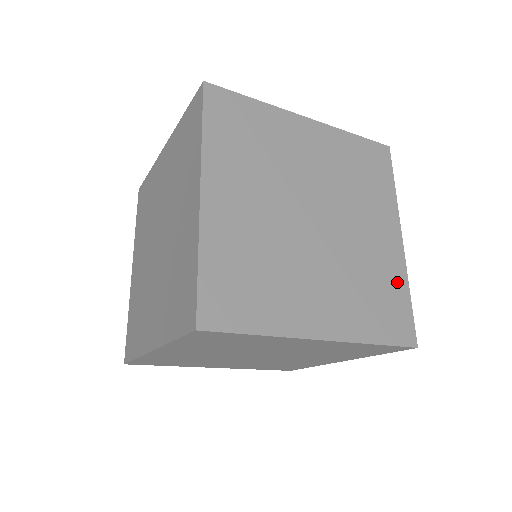
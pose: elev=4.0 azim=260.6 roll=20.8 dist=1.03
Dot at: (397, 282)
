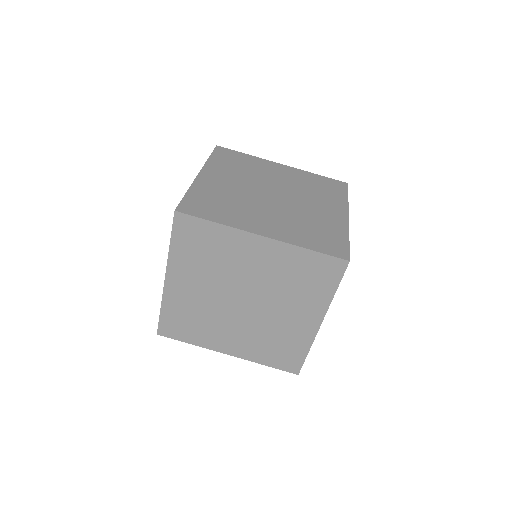
Dot at: (338, 231)
